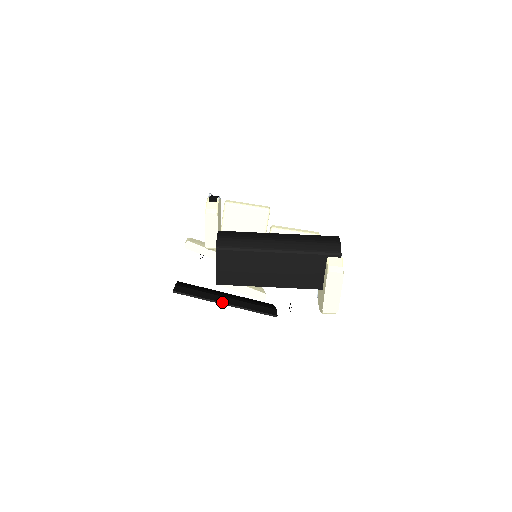
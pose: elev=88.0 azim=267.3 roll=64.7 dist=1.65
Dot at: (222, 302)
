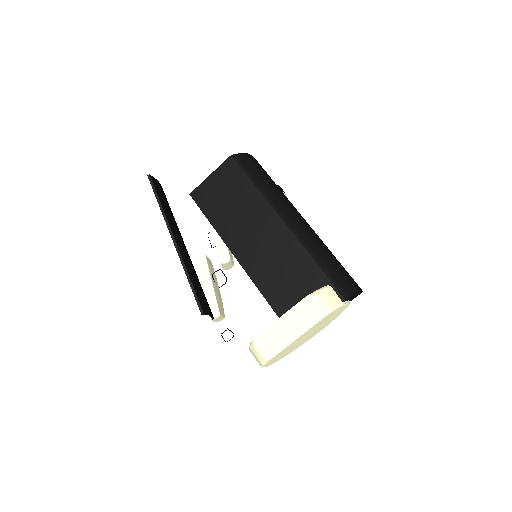
Dot at: (174, 235)
